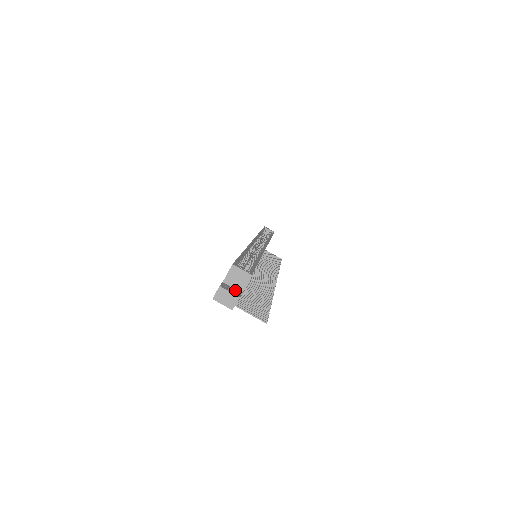
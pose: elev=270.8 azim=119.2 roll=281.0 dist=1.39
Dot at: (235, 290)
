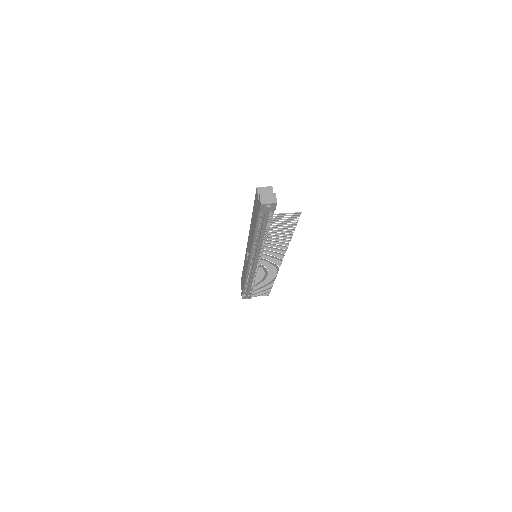
Dot at: occluded
